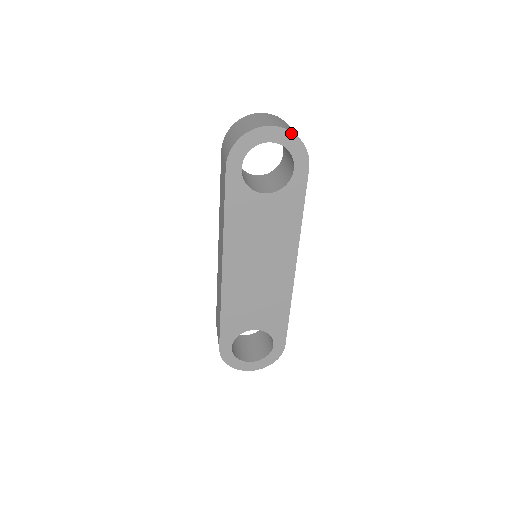
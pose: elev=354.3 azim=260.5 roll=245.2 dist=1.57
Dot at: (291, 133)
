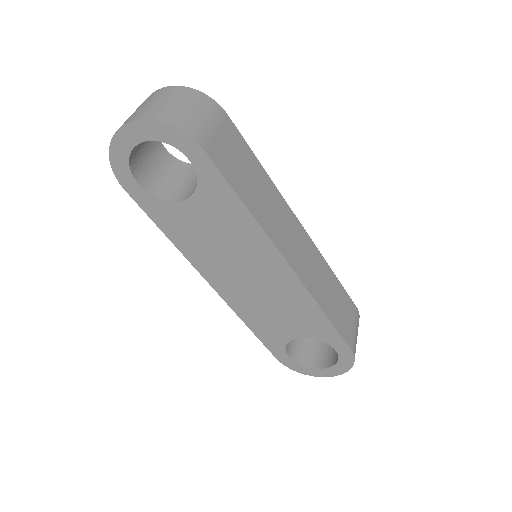
Dot at: (149, 121)
